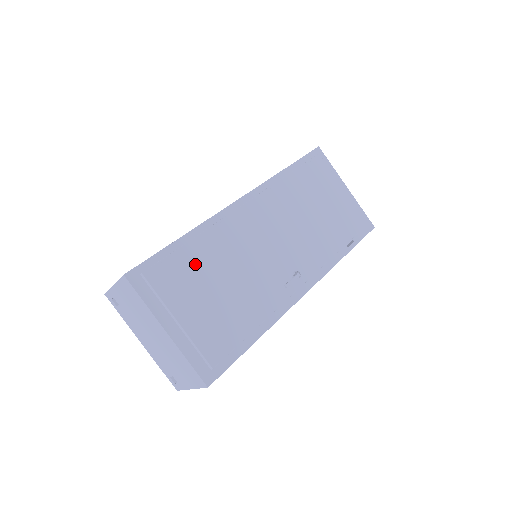
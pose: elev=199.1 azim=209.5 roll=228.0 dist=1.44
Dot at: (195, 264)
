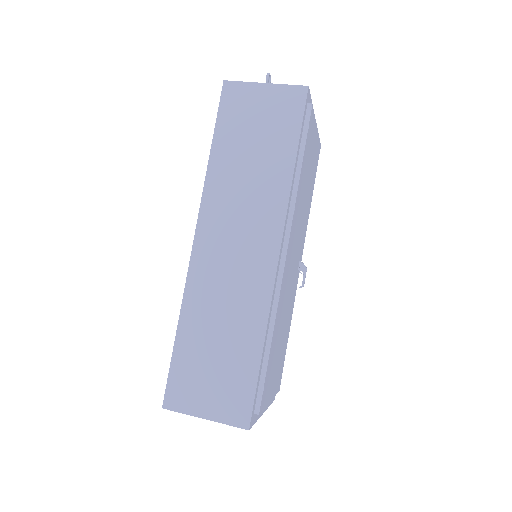
Dot at: (273, 356)
